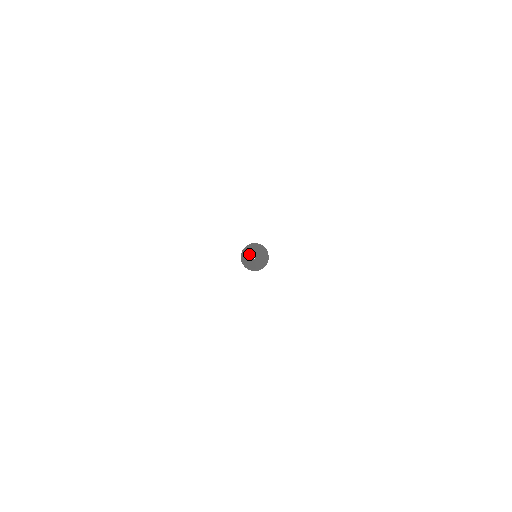
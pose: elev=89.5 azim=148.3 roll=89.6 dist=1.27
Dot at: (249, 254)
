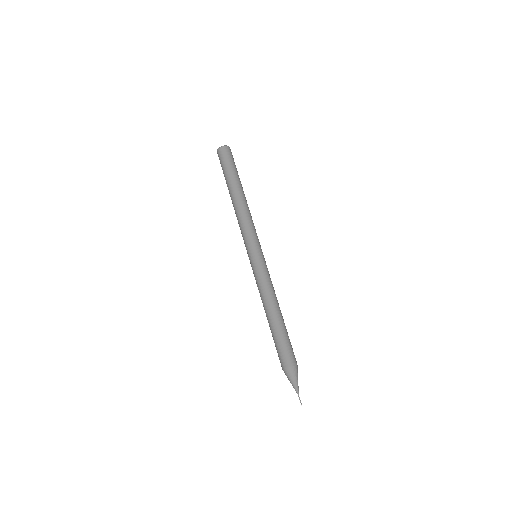
Dot at: (295, 386)
